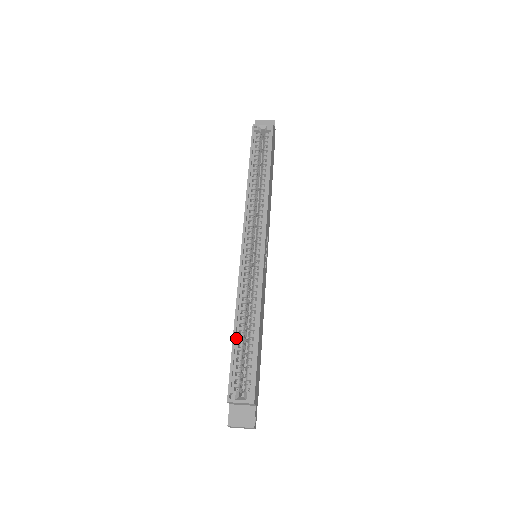
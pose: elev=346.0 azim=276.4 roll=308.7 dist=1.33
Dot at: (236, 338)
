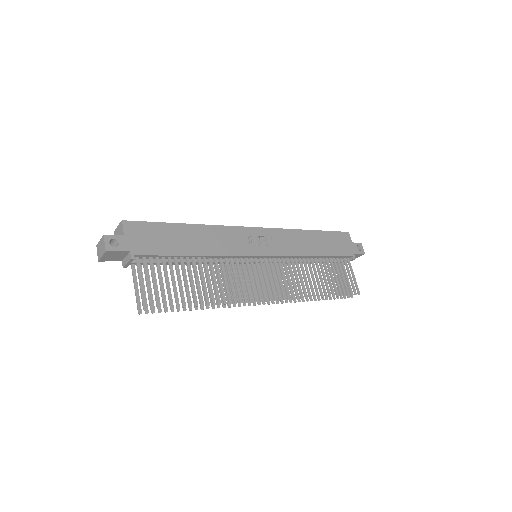
Dot at: occluded
